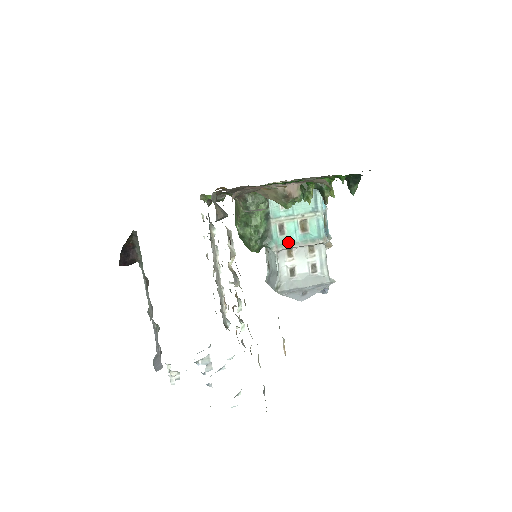
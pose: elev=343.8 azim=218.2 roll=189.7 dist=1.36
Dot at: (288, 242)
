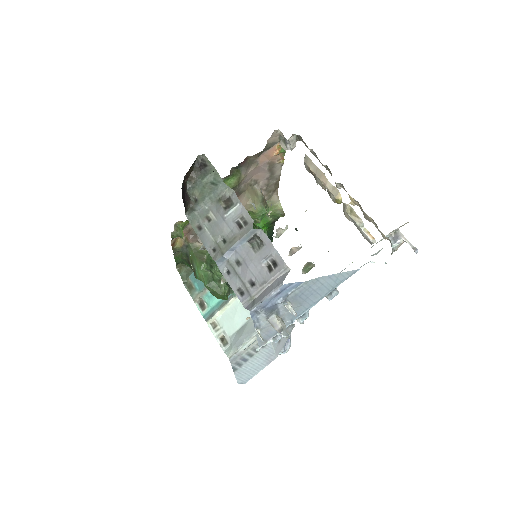
Dot at: occluded
